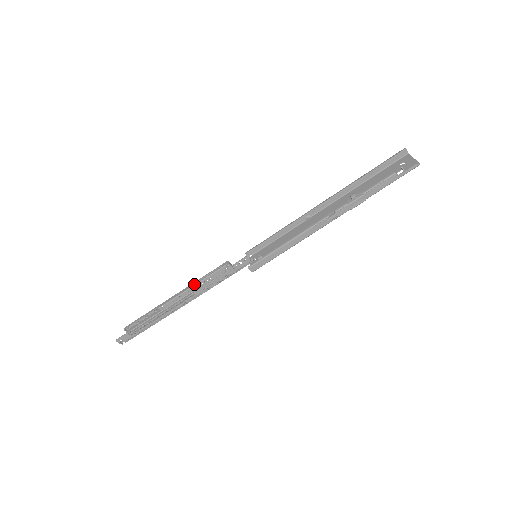
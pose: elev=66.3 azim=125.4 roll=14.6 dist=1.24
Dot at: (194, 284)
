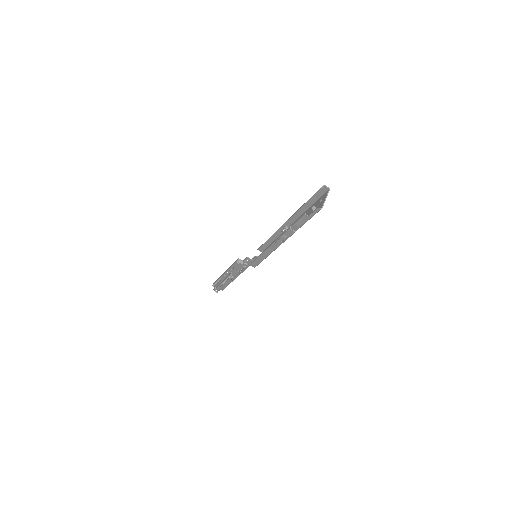
Dot at: (228, 269)
